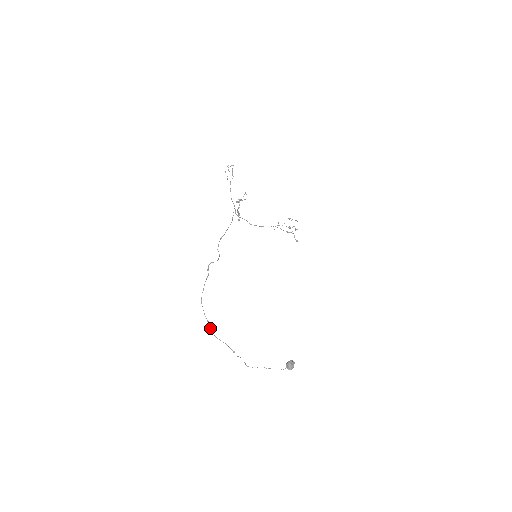
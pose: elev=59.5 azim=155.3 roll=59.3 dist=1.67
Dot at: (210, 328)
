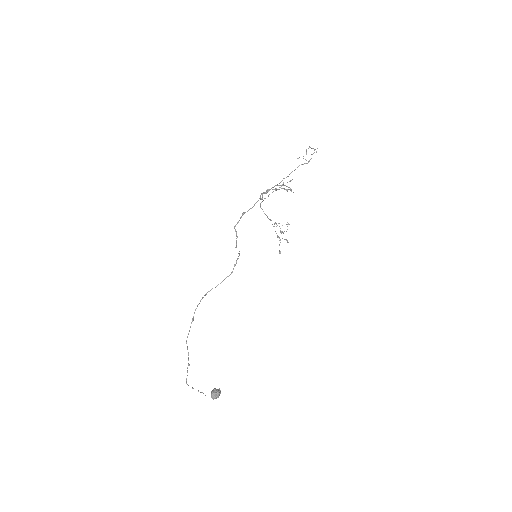
Dot at: (189, 330)
